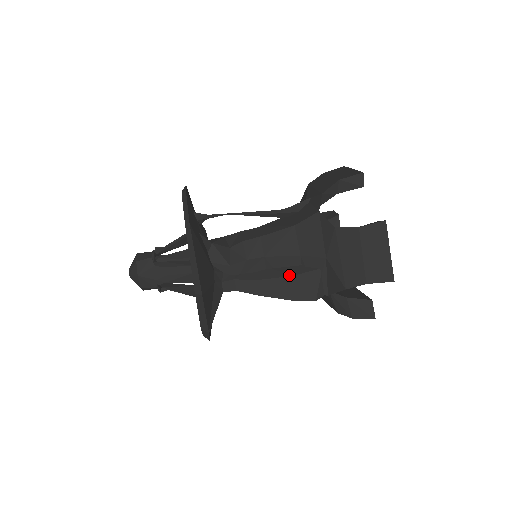
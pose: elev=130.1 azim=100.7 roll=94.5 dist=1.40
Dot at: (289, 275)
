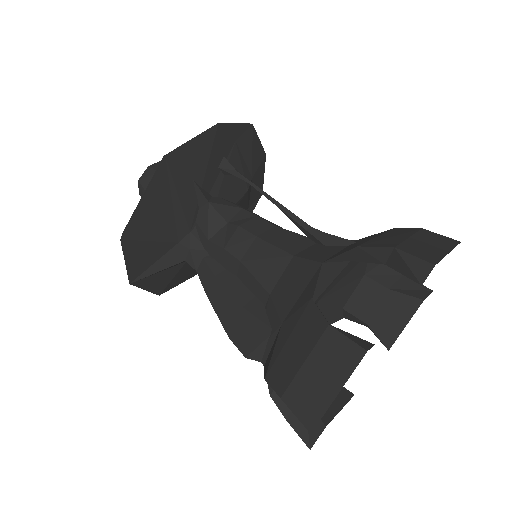
Dot at: (242, 303)
